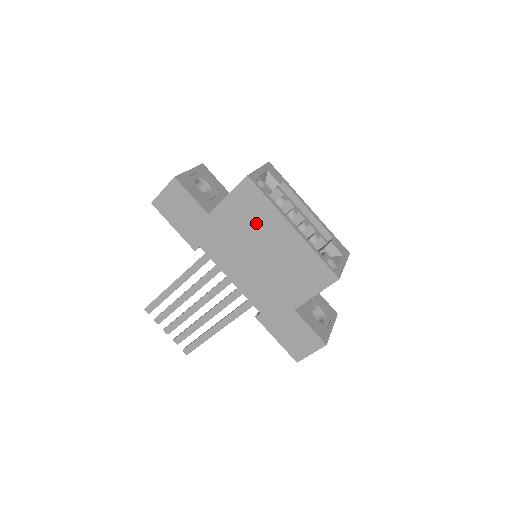
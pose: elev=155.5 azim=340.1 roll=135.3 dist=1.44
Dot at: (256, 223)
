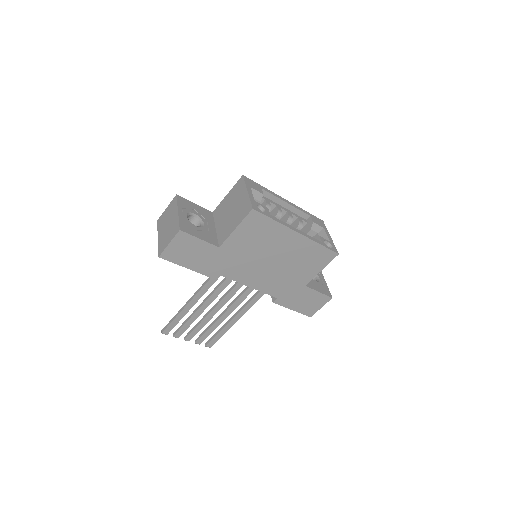
Dot at: (265, 240)
